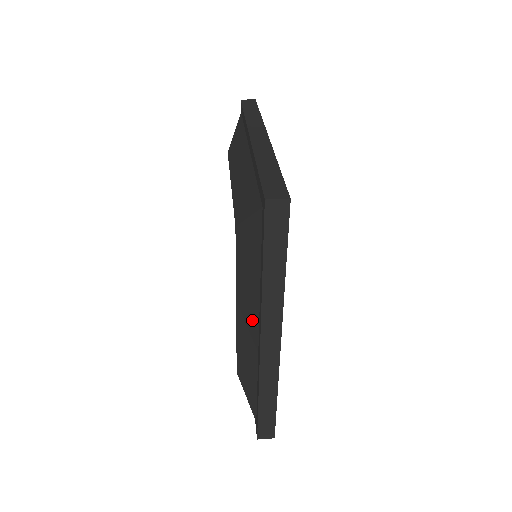
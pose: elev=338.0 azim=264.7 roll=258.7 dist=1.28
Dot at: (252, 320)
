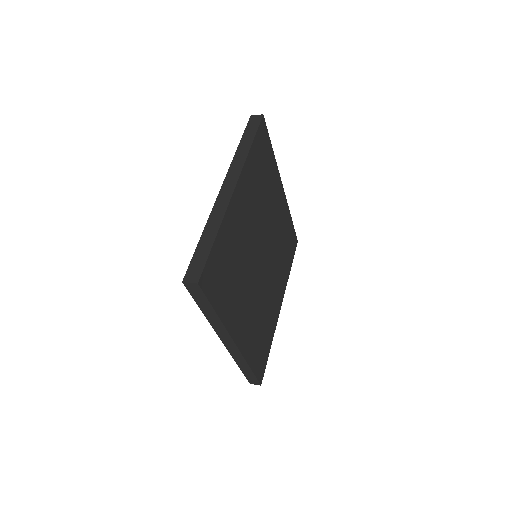
Dot at: occluded
